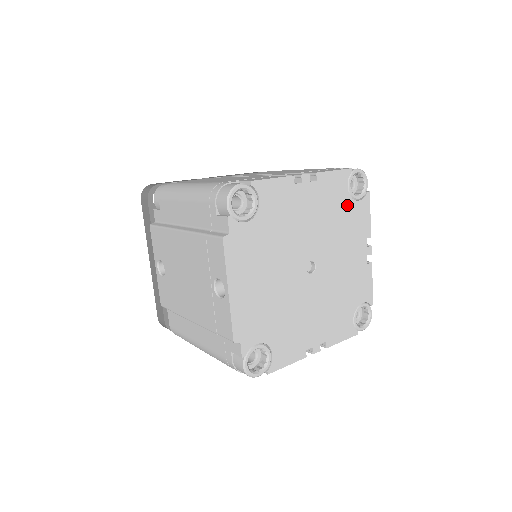
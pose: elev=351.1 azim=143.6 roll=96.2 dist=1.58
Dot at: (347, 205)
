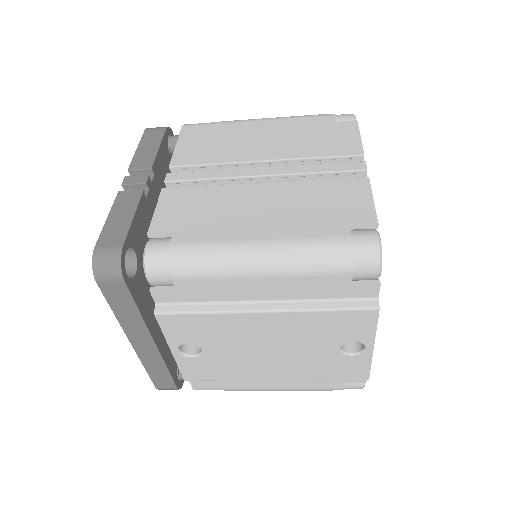
Dot at: occluded
